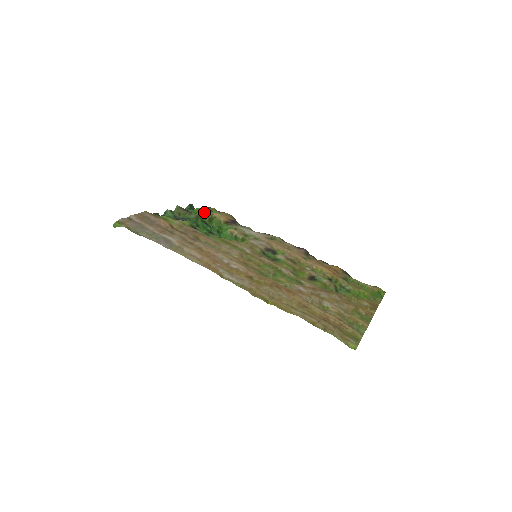
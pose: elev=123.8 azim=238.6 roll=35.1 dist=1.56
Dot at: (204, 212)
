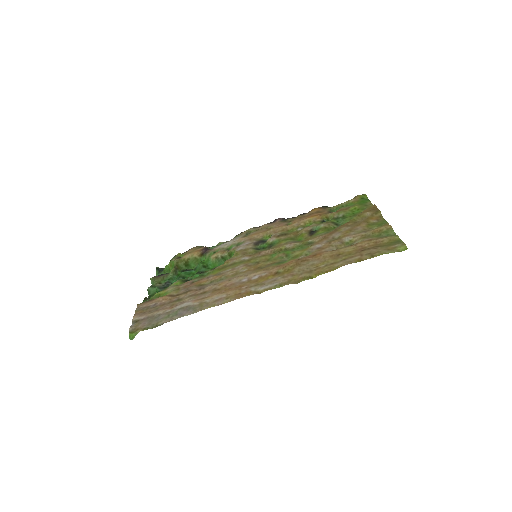
Dot at: (176, 263)
